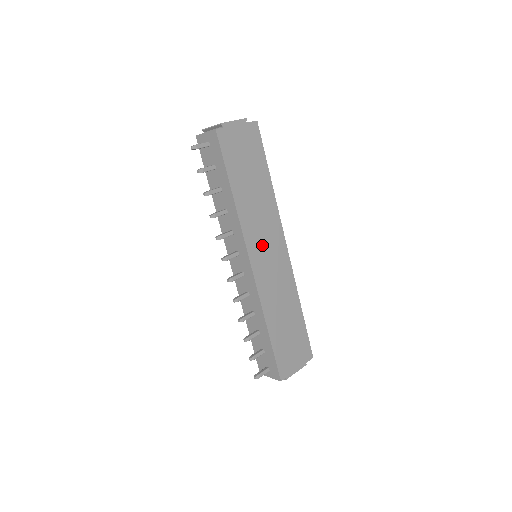
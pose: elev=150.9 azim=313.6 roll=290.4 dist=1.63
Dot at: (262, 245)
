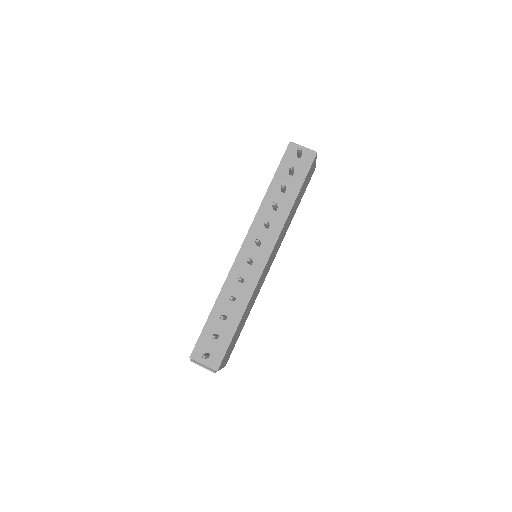
Dot at: (274, 251)
